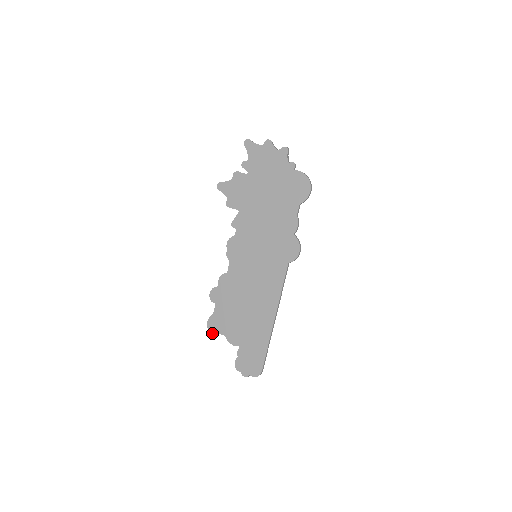
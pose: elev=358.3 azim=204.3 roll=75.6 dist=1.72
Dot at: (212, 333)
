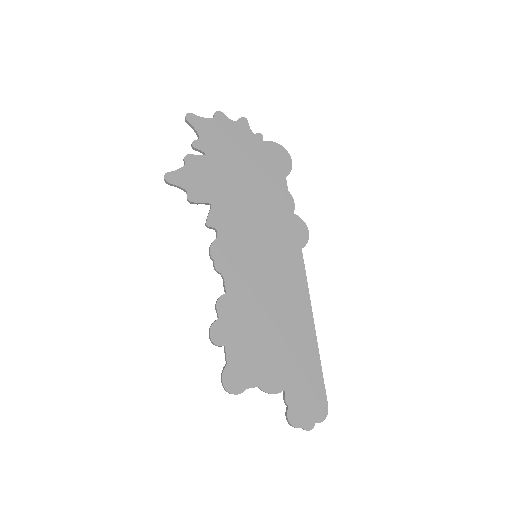
Dot at: (236, 394)
